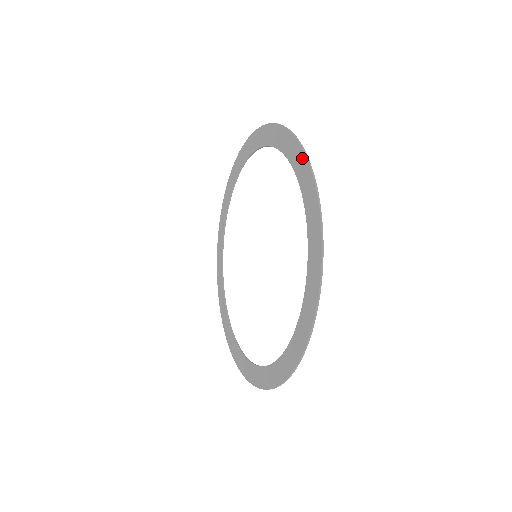
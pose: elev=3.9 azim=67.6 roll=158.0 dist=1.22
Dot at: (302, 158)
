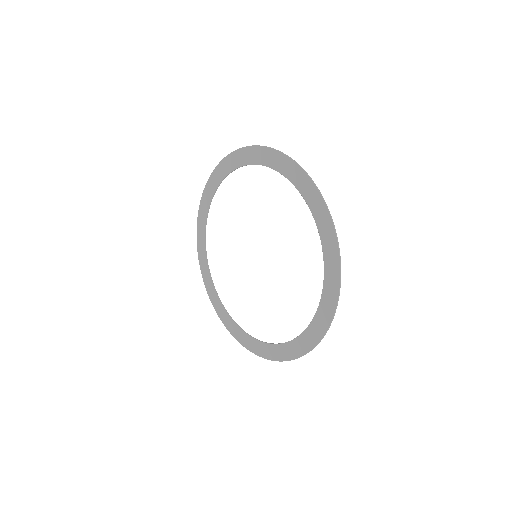
Dot at: (284, 159)
